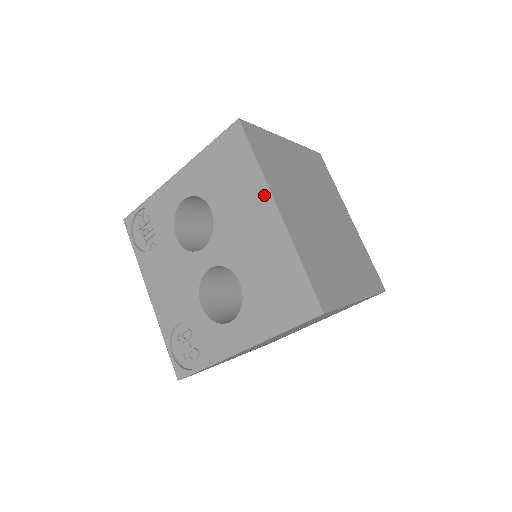
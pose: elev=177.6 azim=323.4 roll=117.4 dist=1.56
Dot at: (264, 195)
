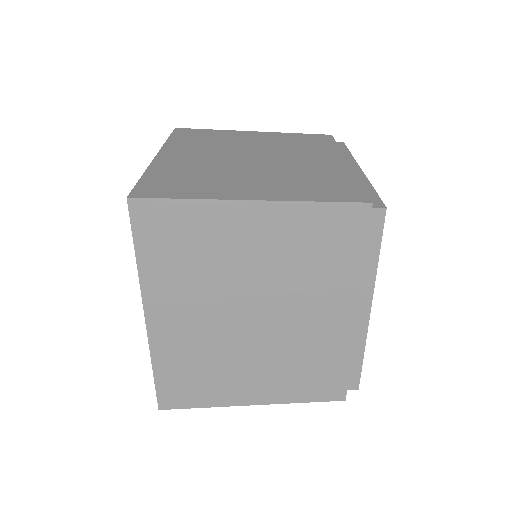
Dot at: occluded
